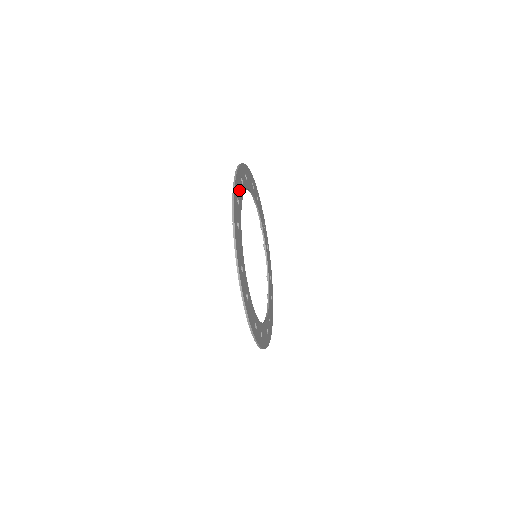
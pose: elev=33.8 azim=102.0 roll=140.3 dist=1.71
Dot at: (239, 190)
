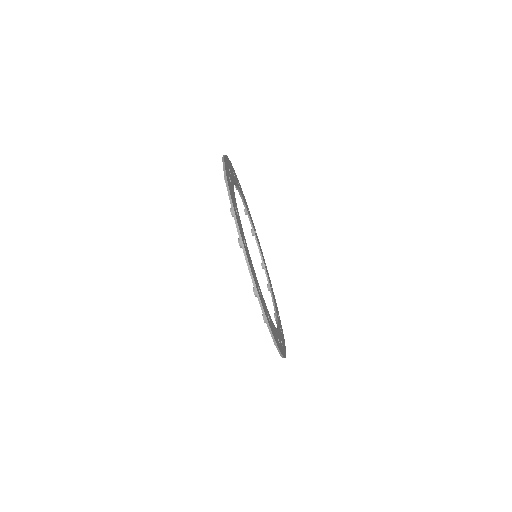
Dot at: (232, 195)
